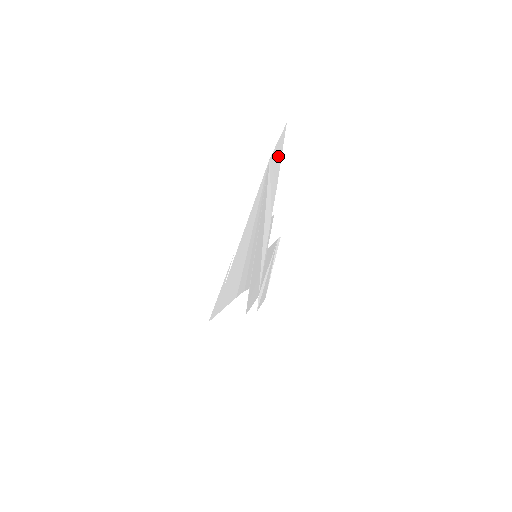
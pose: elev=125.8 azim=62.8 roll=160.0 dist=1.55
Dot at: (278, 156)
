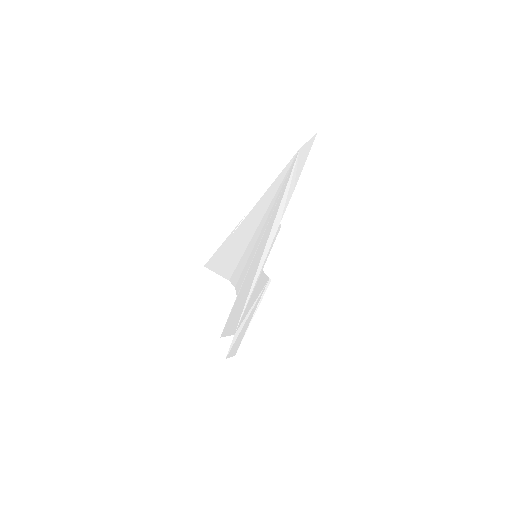
Dot at: (304, 158)
